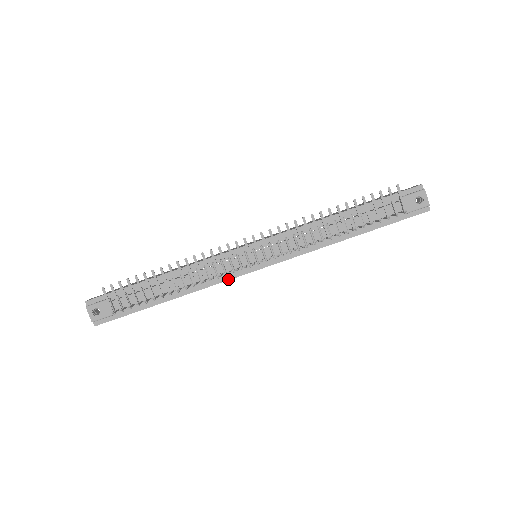
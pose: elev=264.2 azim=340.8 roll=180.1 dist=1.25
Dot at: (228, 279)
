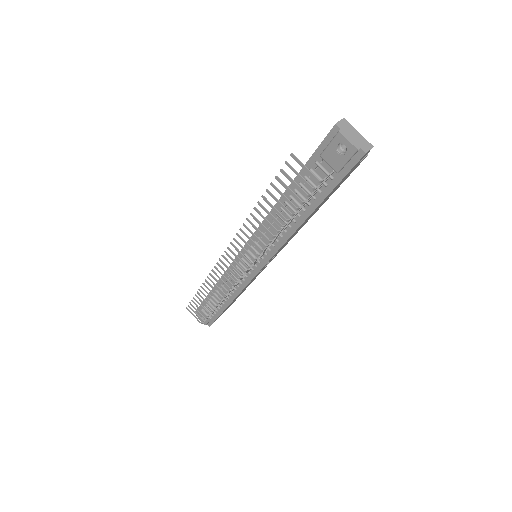
Dot at: (248, 283)
